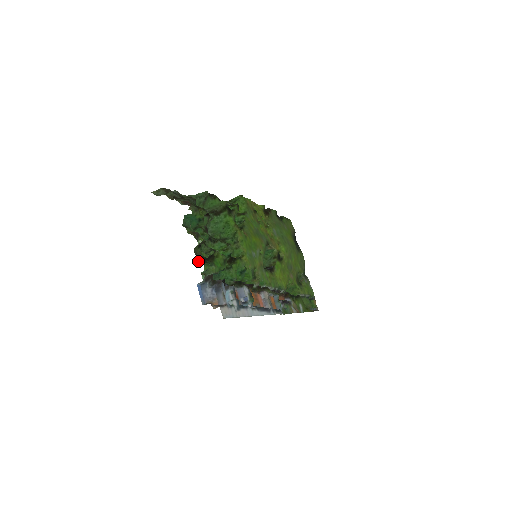
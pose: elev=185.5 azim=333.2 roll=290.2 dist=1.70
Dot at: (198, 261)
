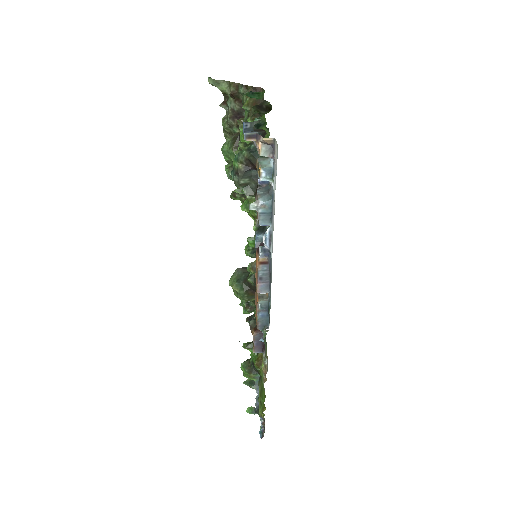
Dot at: (253, 114)
